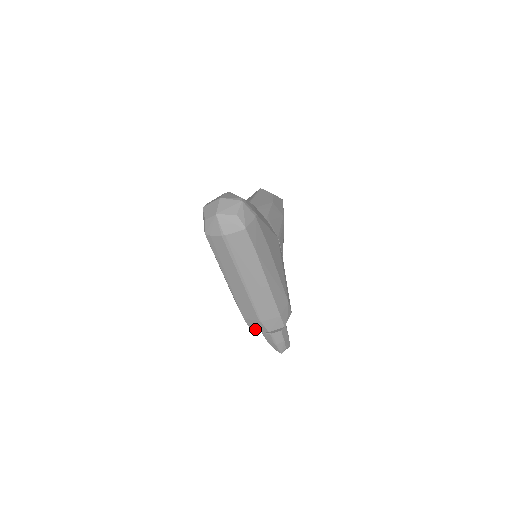
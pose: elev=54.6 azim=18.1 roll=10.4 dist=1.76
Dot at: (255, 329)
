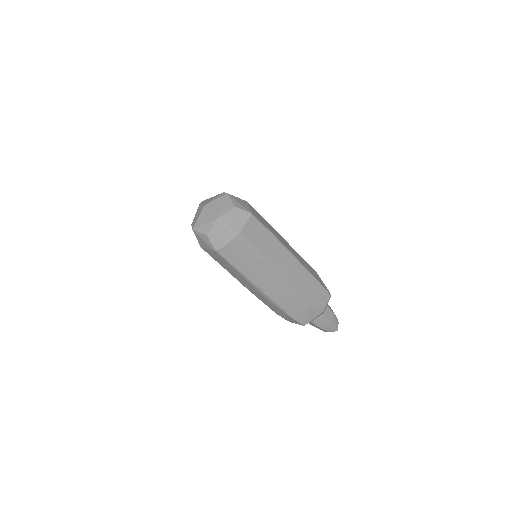
Dot at: (308, 321)
